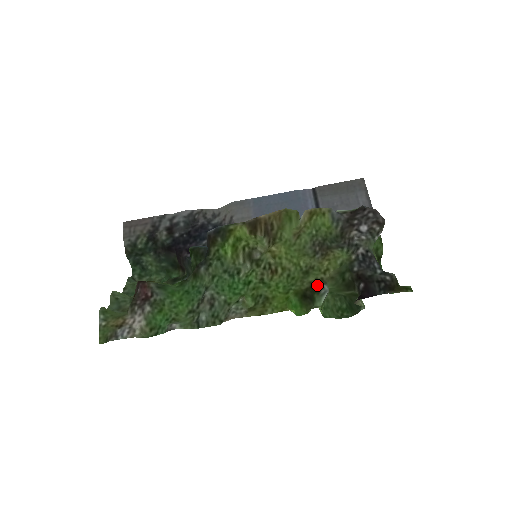
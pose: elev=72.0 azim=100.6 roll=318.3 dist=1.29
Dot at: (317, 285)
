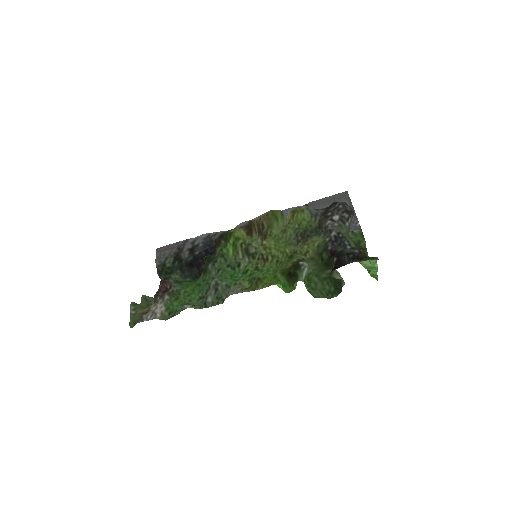
Dot at: (298, 263)
